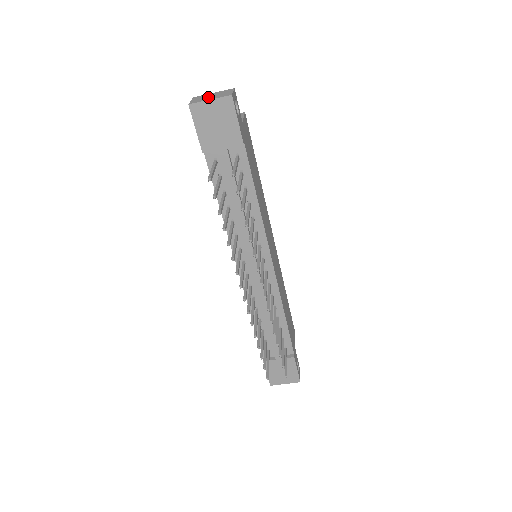
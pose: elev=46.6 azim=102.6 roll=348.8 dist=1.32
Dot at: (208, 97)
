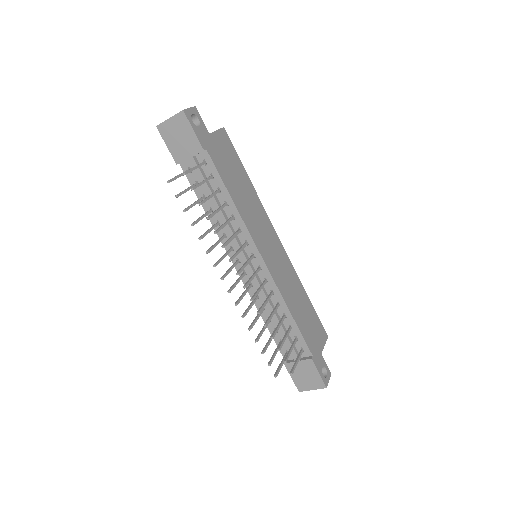
Dot at: occluded
